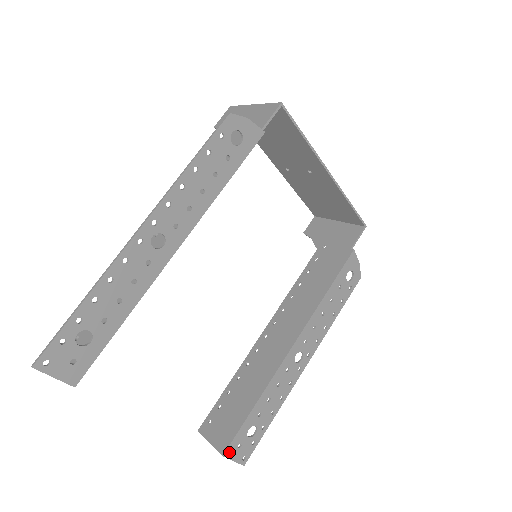
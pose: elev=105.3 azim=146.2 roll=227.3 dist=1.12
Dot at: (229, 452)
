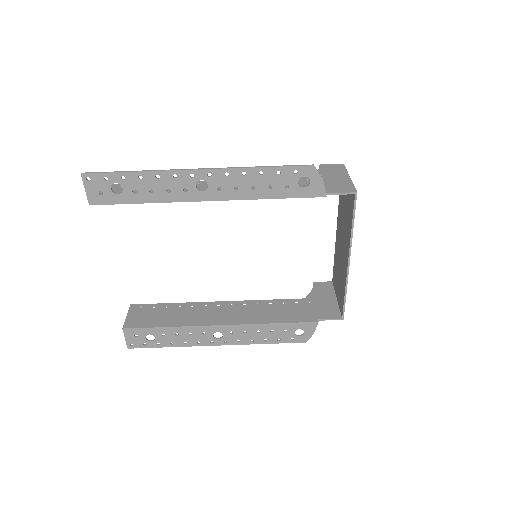
Dot at: (128, 331)
